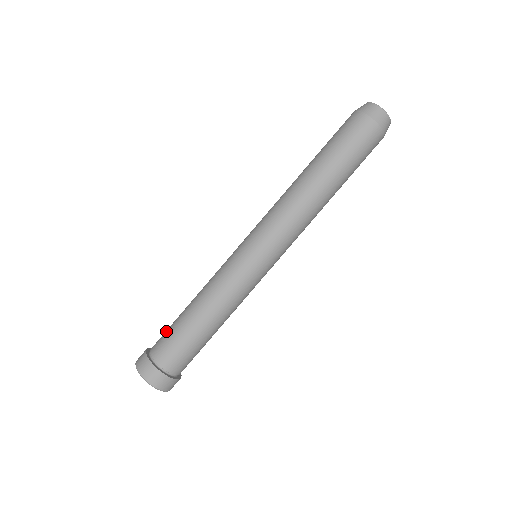
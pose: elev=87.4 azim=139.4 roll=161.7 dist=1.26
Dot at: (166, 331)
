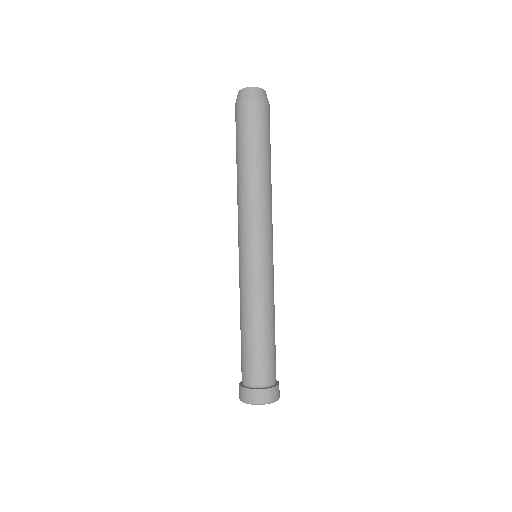
Dot at: (242, 360)
